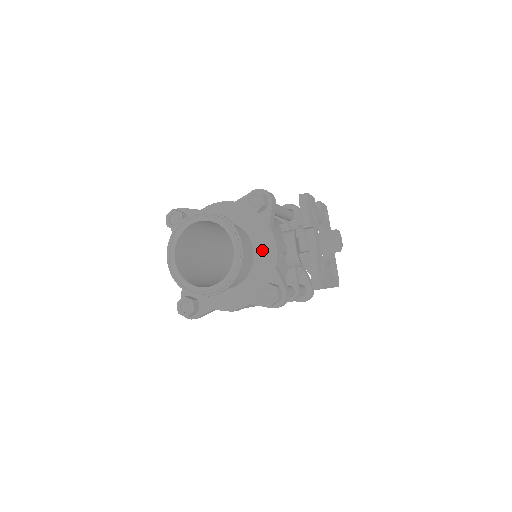
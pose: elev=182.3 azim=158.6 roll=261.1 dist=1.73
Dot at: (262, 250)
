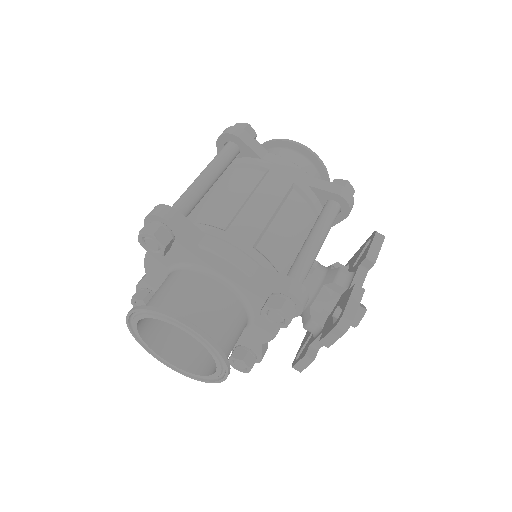
Dot at: (257, 329)
